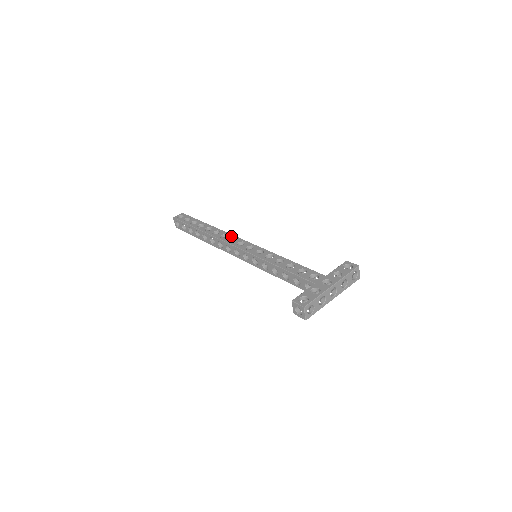
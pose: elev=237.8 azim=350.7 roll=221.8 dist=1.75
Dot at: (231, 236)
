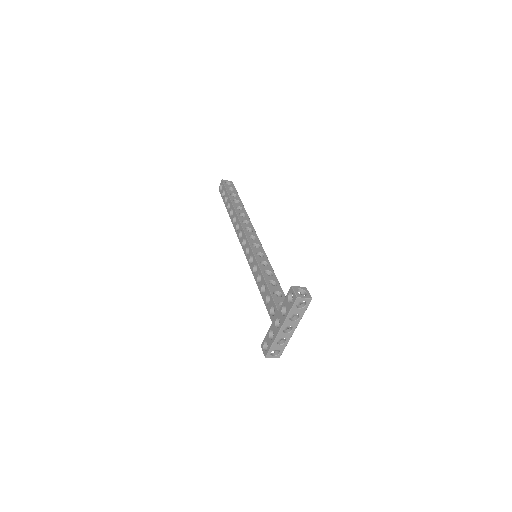
Dot at: (240, 228)
